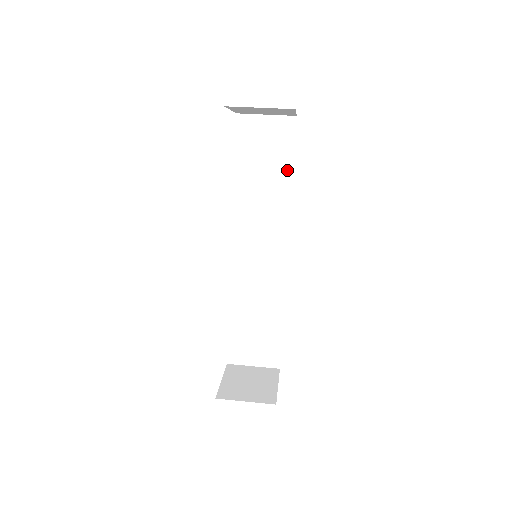
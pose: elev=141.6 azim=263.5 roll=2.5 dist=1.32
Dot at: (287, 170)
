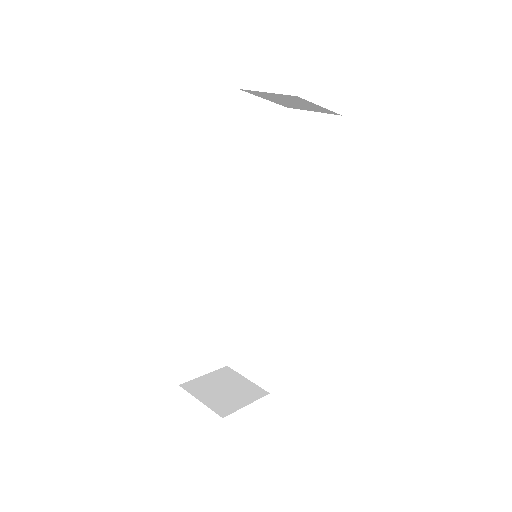
Dot at: (321, 175)
